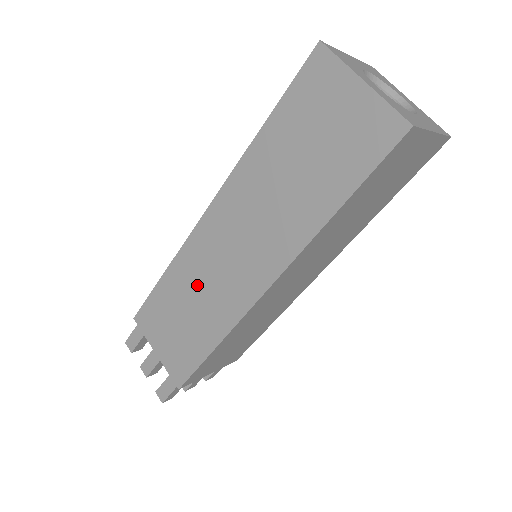
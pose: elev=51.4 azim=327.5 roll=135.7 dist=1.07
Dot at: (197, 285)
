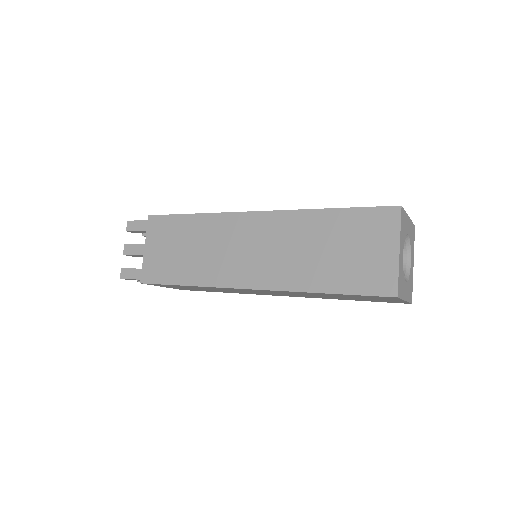
Dot at: occluded
